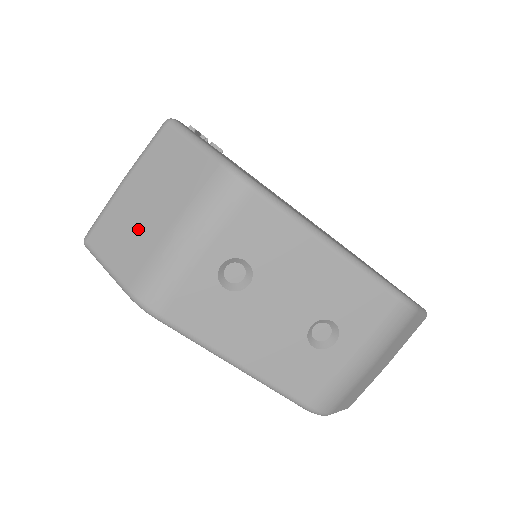
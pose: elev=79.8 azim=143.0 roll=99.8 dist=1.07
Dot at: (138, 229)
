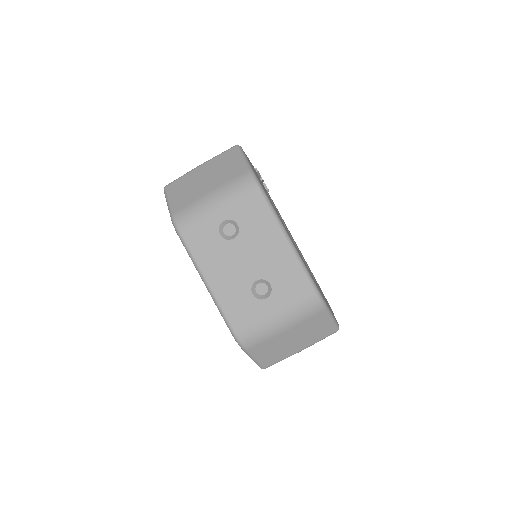
Dot at: (194, 188)
